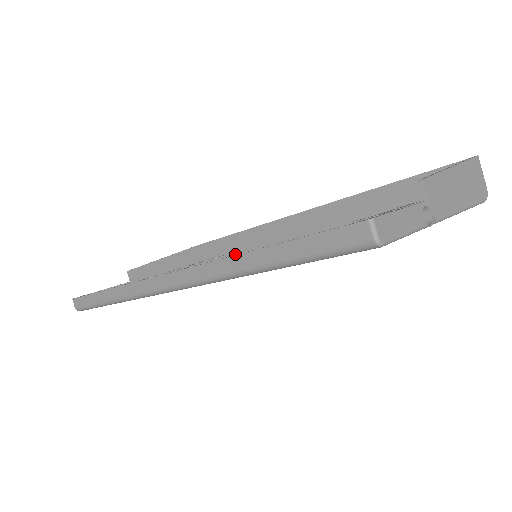
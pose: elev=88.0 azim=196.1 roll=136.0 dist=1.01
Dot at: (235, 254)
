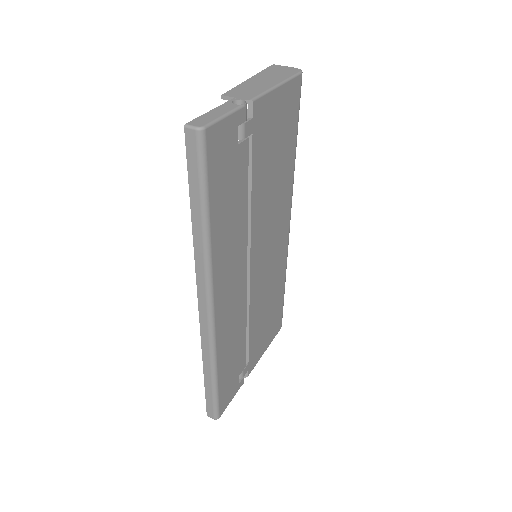
Dot at: occluded
